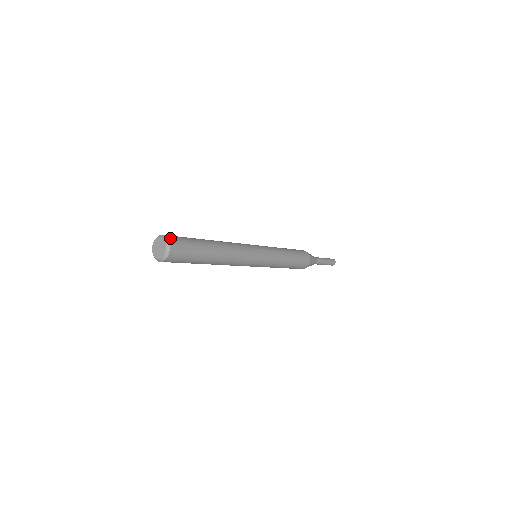
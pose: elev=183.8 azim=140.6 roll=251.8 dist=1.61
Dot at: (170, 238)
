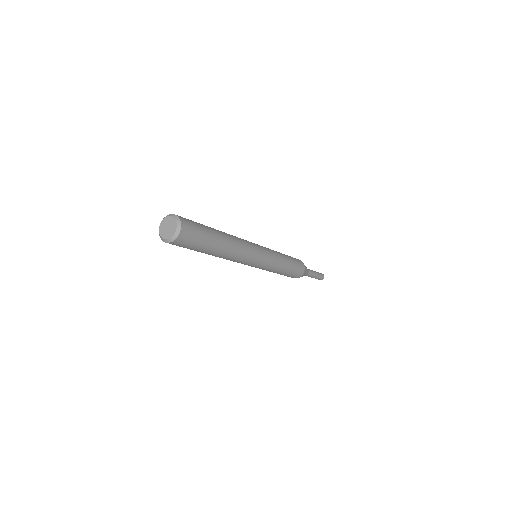
Dot at: occluded
